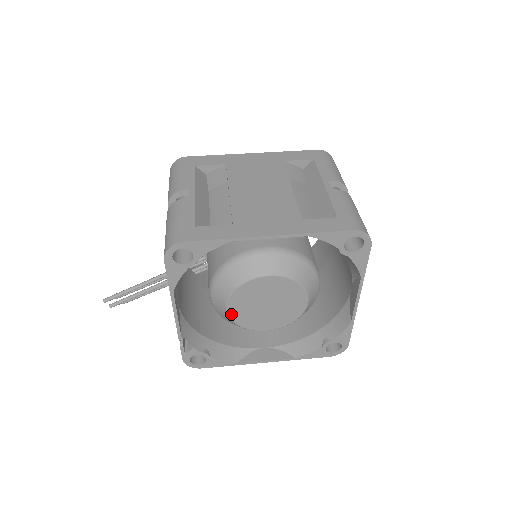
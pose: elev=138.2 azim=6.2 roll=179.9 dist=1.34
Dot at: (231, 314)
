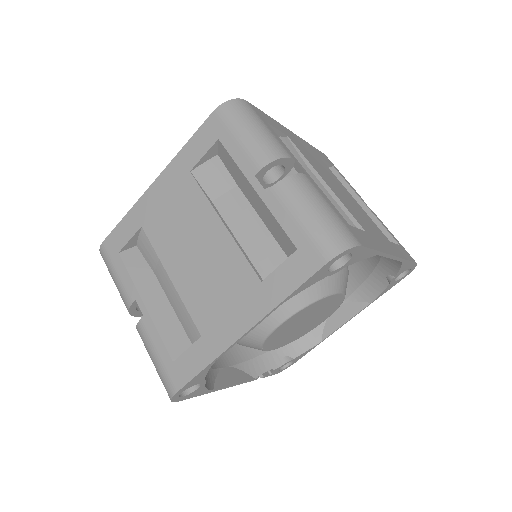
Dot at: (278, 347)
